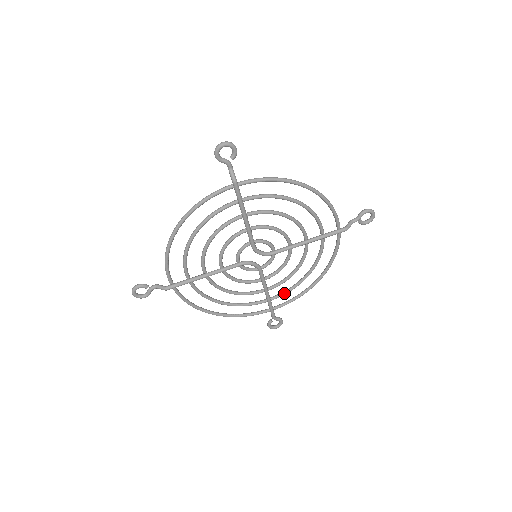
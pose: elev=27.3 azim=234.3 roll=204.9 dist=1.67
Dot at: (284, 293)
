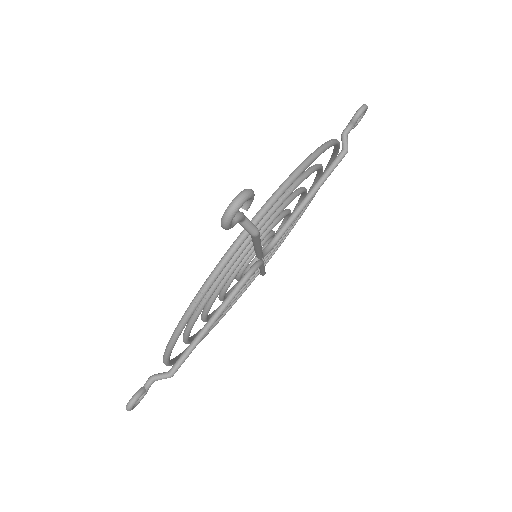
Dot at: (274, 250)
